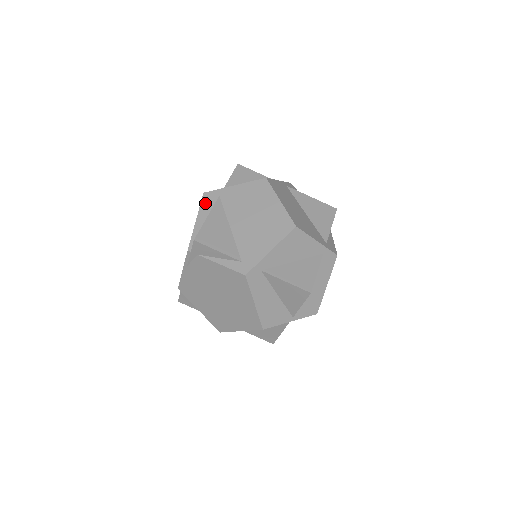
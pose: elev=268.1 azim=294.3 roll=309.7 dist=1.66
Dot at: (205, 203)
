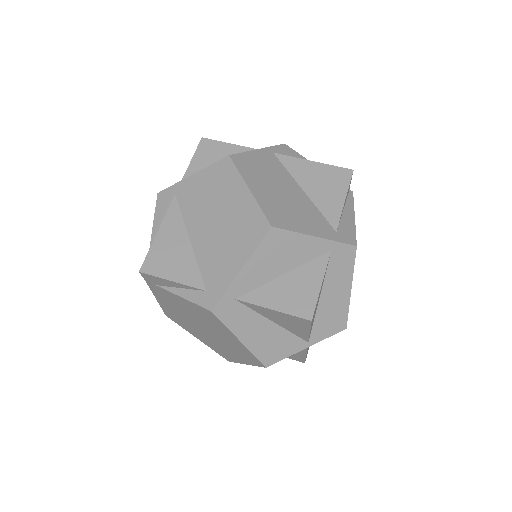
Dot at: (160, 208)
